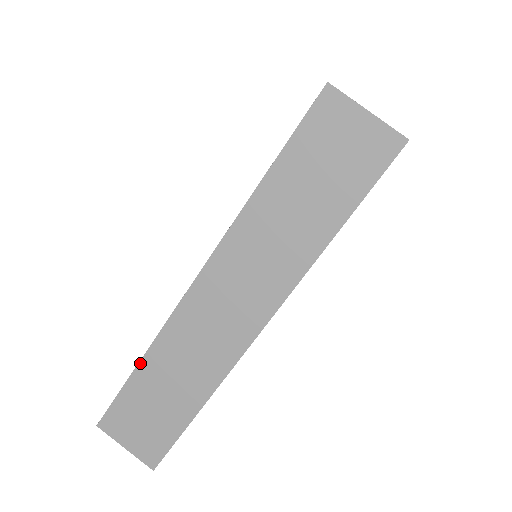
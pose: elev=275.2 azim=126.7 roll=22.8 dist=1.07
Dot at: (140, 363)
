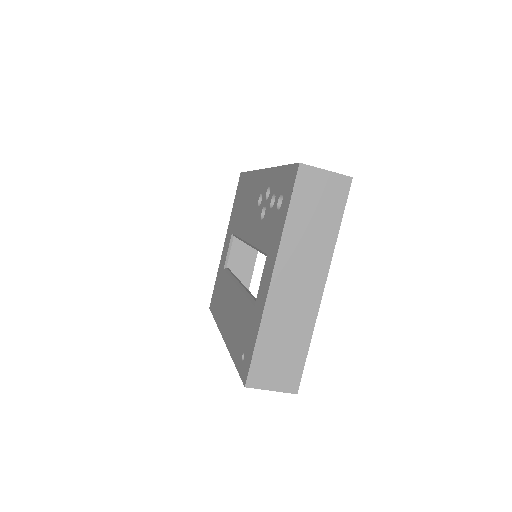
Dot at: occluded
